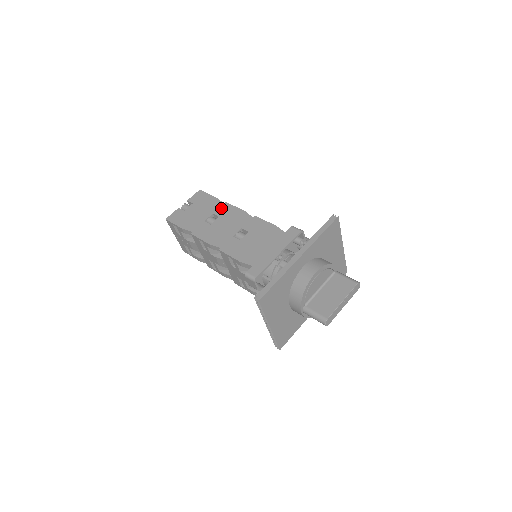
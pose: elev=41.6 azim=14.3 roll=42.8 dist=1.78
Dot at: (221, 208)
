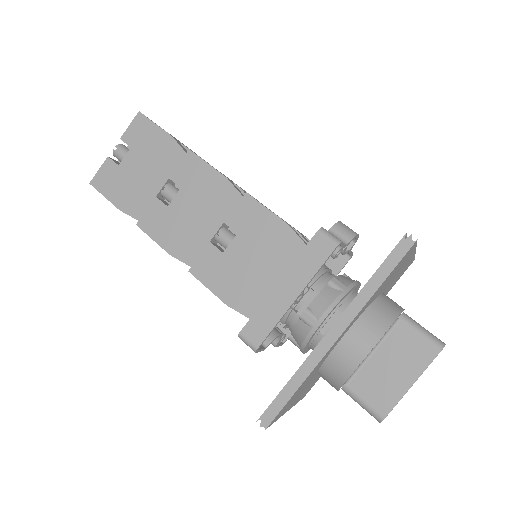
Dot at: (182, 166)
